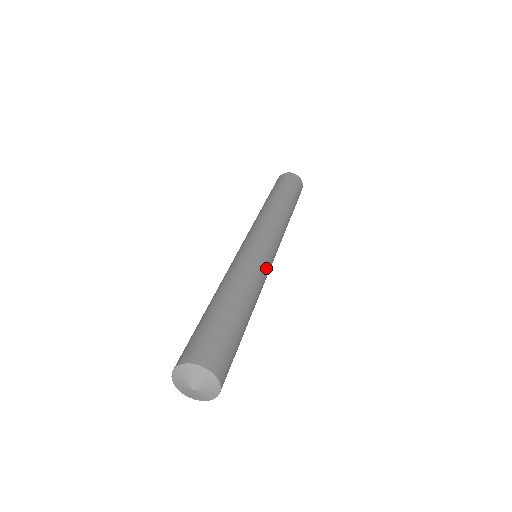
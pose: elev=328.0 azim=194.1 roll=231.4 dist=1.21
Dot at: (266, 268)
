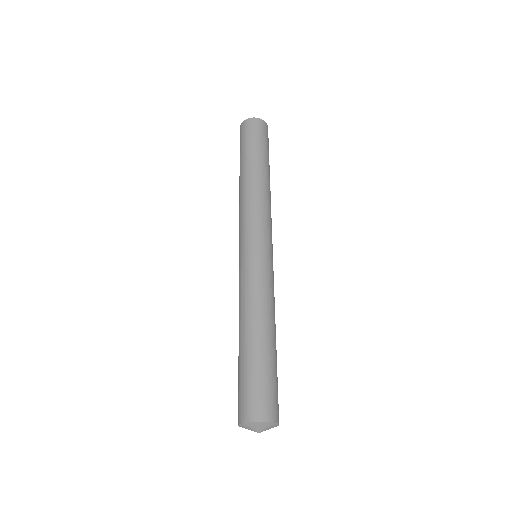
Dot at: (273, 277)
